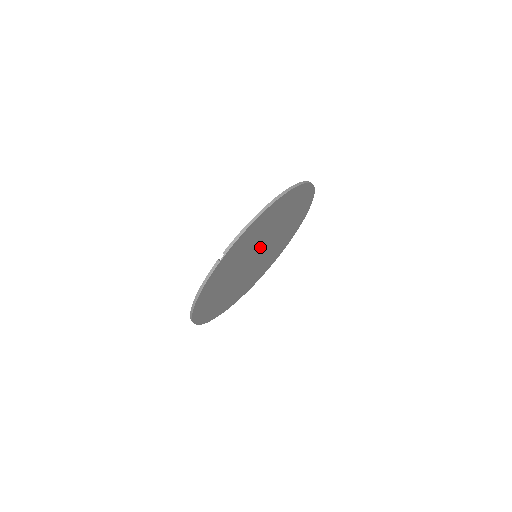
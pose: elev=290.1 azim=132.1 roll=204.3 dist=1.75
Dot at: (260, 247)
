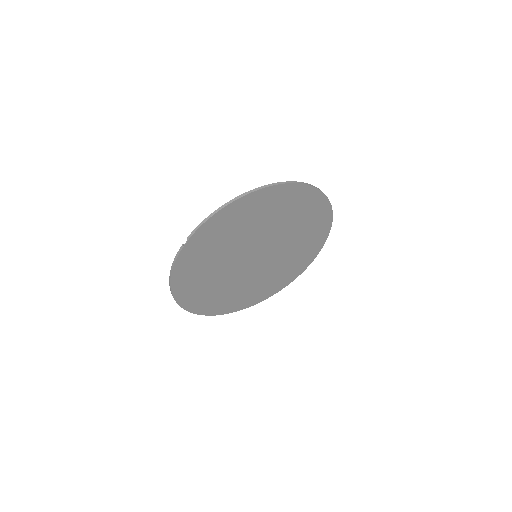
Dot at: (256, 246)
